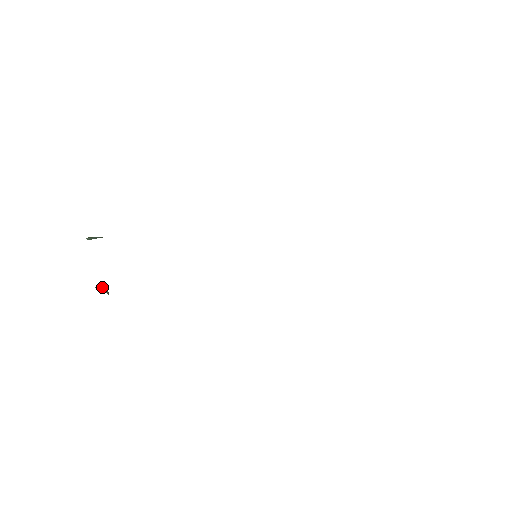
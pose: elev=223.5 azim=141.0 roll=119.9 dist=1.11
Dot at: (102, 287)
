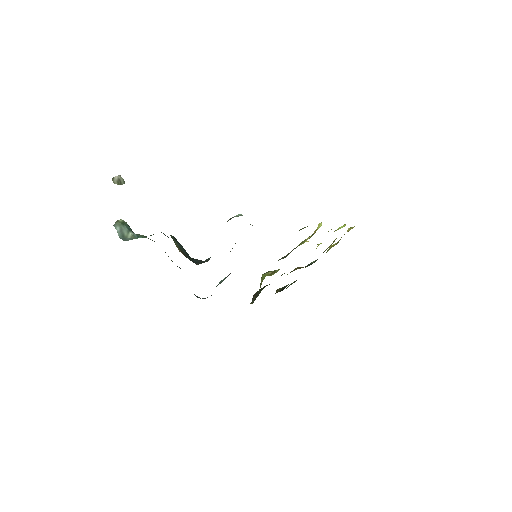
Dot at: (118, 177)
